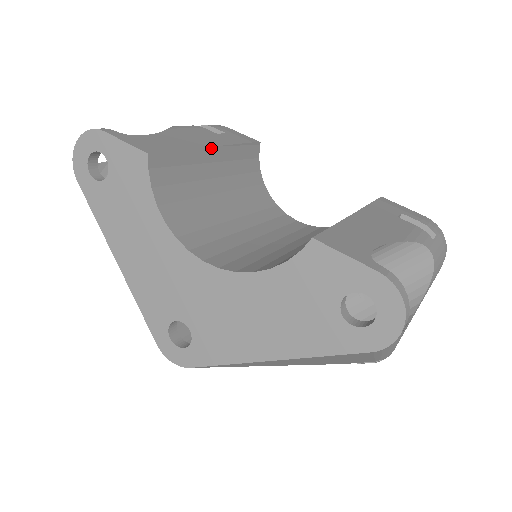
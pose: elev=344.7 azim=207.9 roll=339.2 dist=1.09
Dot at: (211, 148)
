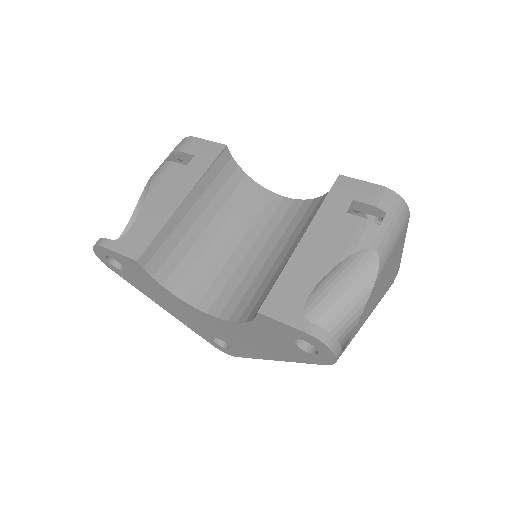
Dot at: (183, 202)
